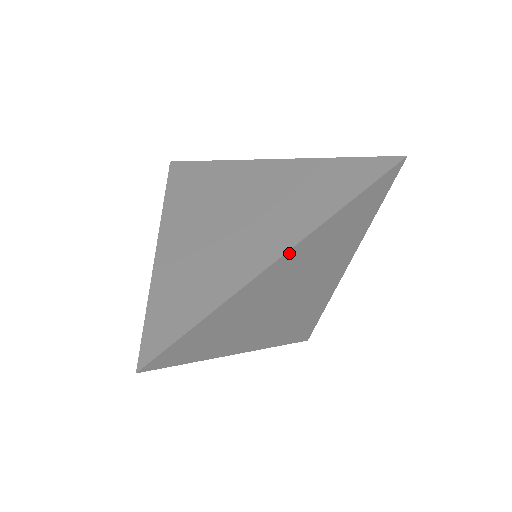
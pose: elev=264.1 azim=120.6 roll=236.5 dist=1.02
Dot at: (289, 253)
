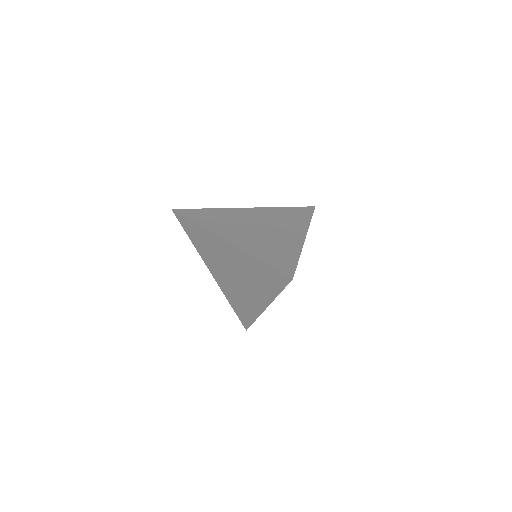
Dot at: (268, 305)
